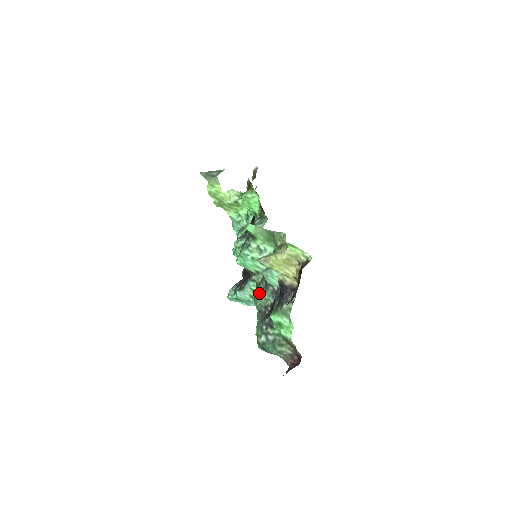
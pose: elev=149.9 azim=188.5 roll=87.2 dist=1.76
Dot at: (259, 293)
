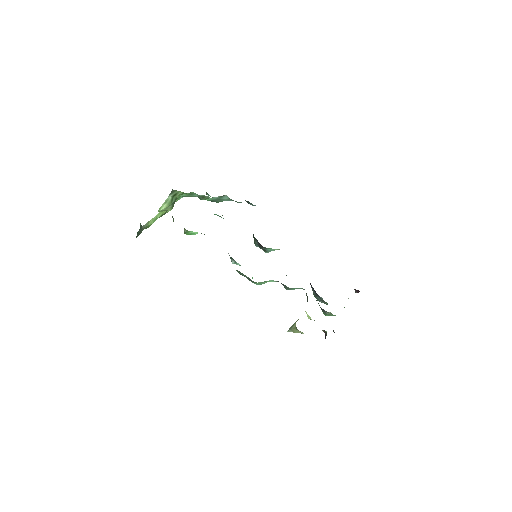
Dot at: occluded
